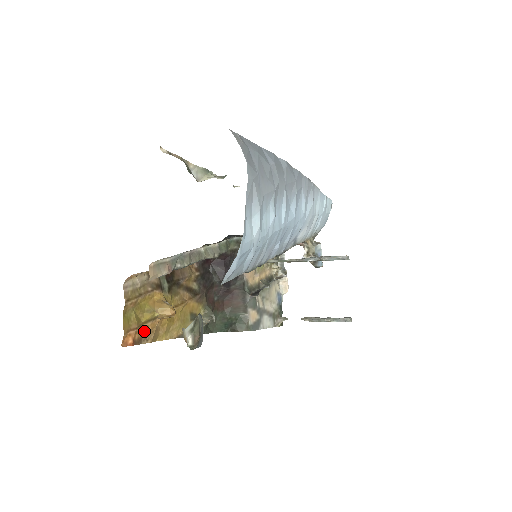
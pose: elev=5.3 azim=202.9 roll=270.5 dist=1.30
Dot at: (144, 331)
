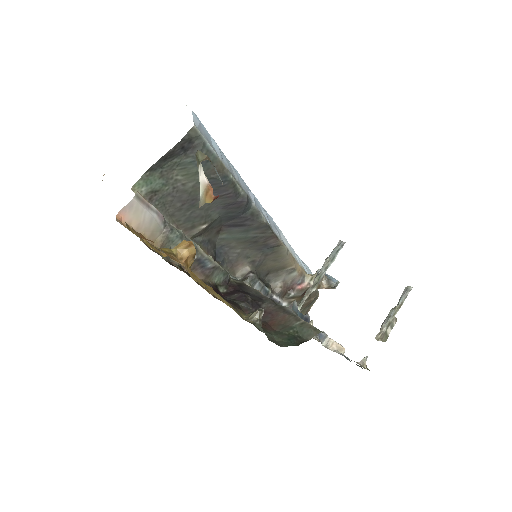
Dot at: (167, 255)
